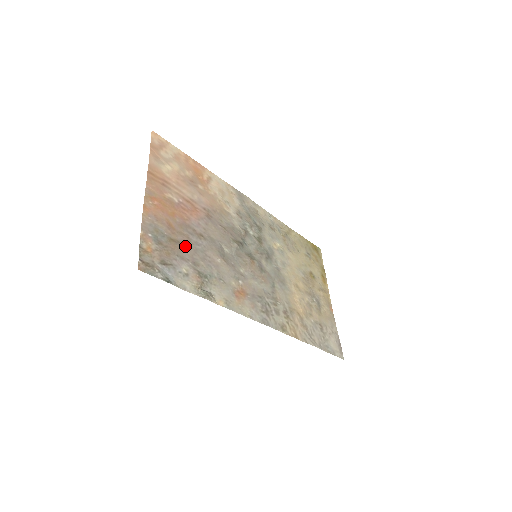
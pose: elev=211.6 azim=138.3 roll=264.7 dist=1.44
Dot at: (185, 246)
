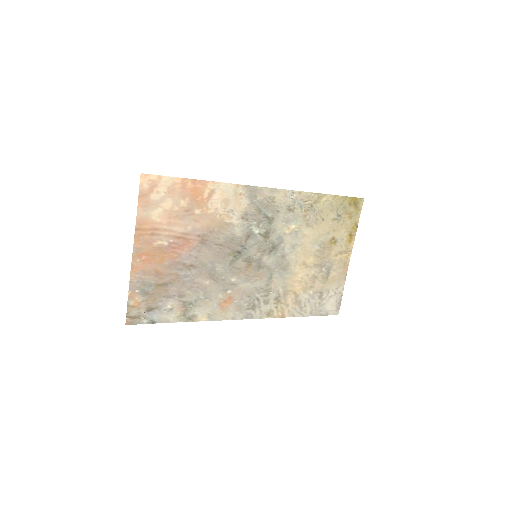
Dot at: (172, 284)
